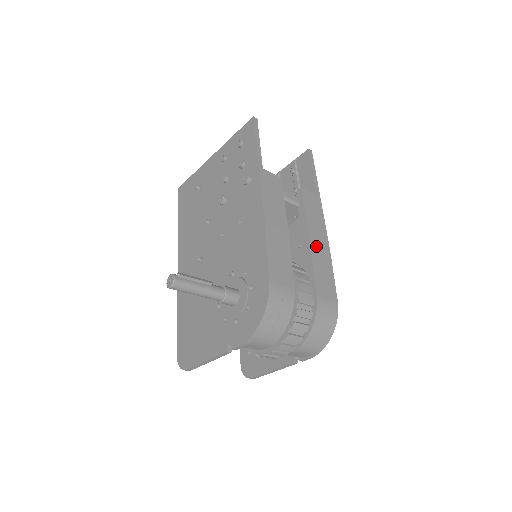
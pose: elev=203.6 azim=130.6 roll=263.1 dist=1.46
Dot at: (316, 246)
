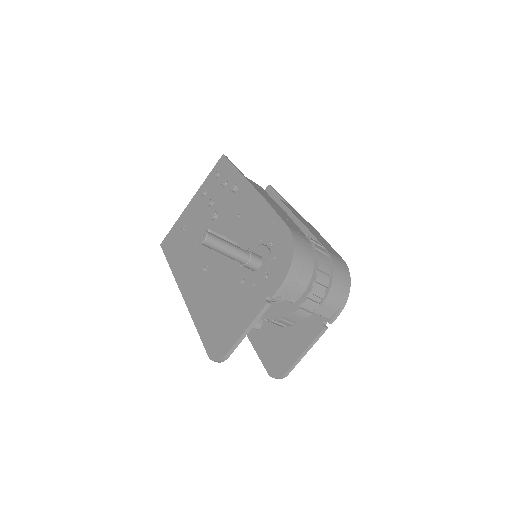
Dot at: (307, 226)
